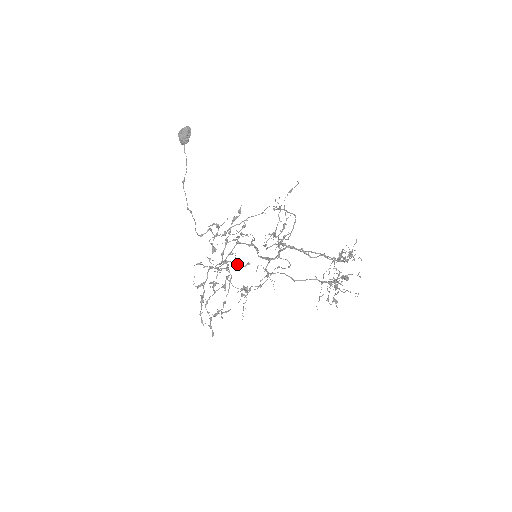
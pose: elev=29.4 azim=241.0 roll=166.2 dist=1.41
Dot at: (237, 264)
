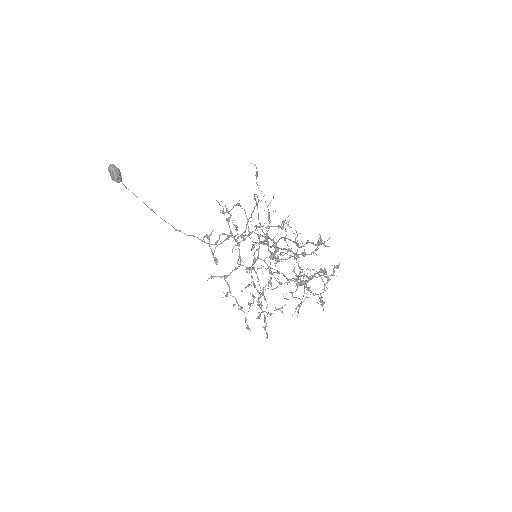
Dot at: occluded
